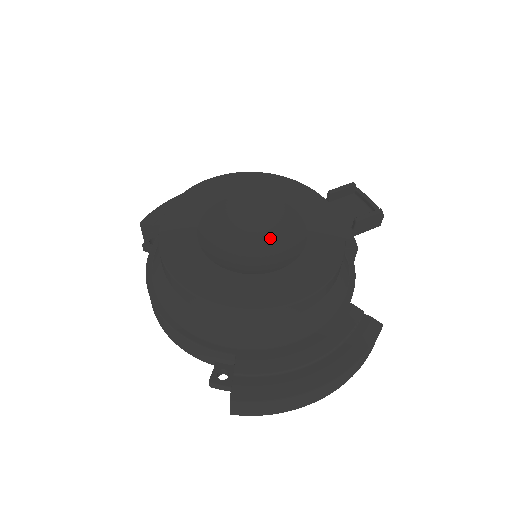
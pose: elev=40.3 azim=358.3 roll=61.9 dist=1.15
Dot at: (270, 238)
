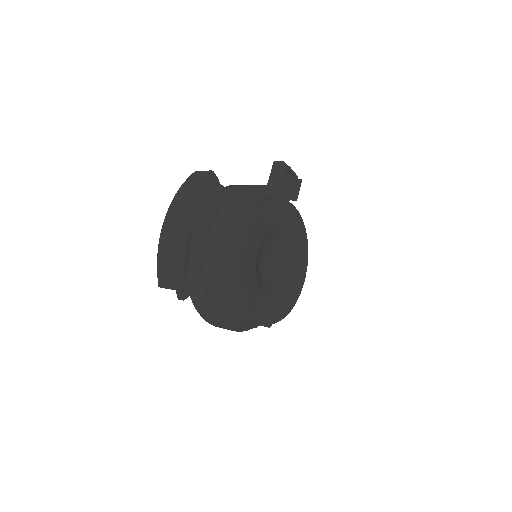
Dot at: (275, 251)
